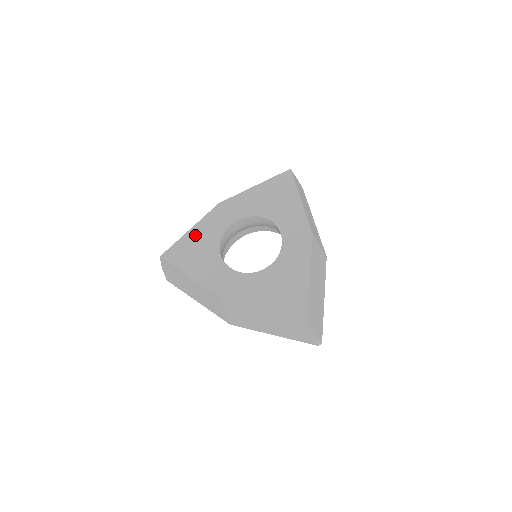
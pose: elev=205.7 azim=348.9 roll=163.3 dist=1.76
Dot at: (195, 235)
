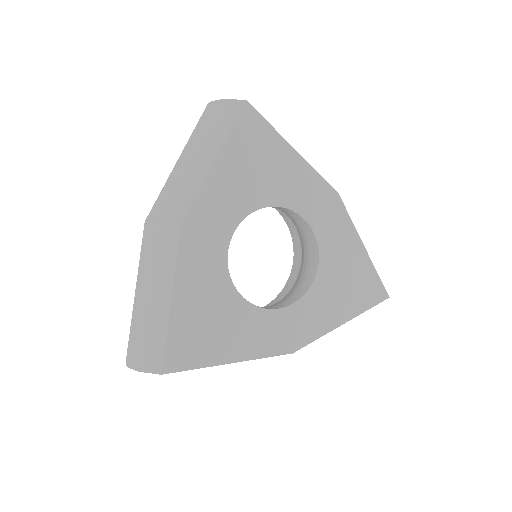
Dot at: (188, 303)
